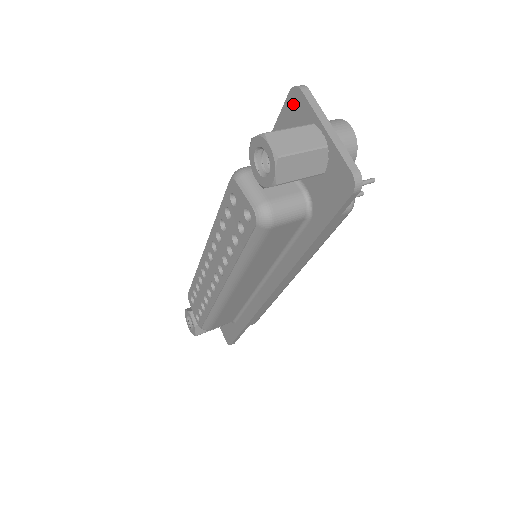
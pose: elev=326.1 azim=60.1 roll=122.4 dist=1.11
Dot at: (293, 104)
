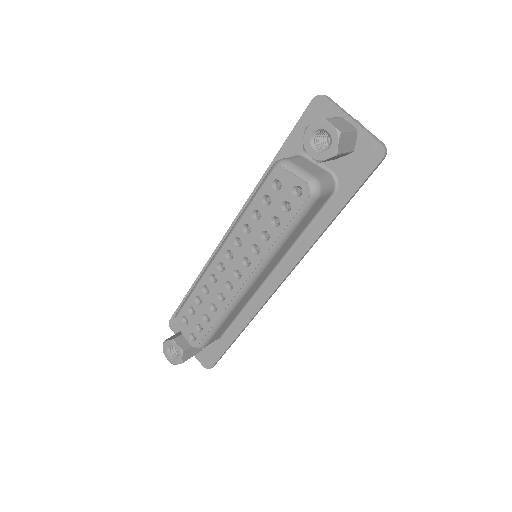
Dot at: (316, 108)
